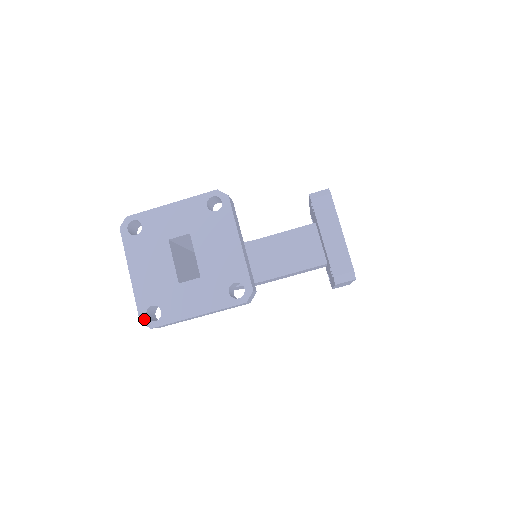
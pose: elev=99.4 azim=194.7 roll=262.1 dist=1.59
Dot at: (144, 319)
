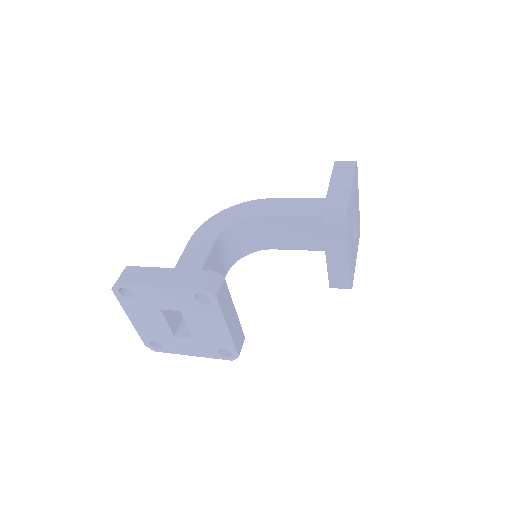
Dot at: (148, 346)
